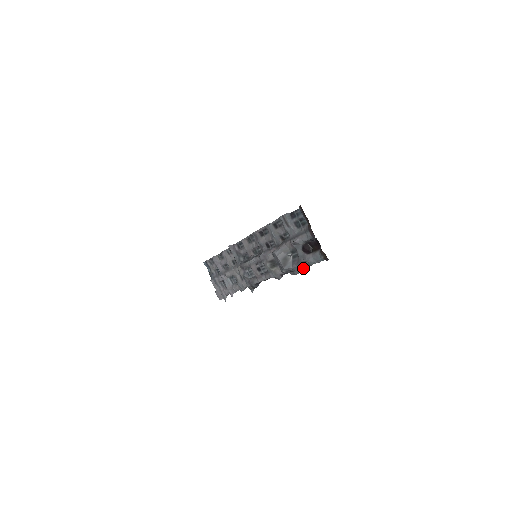
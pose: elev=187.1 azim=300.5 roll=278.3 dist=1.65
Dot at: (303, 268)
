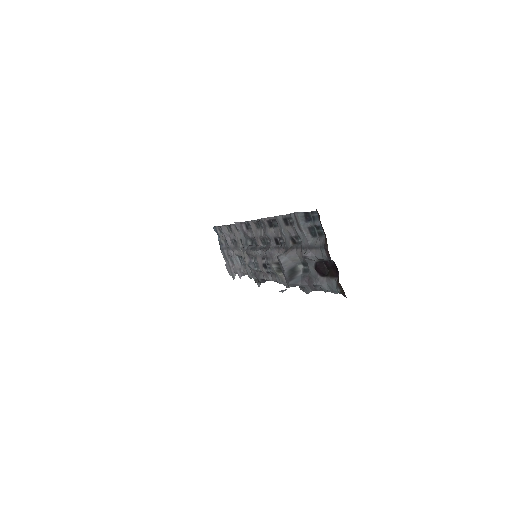
Dot at: (315, 290)
